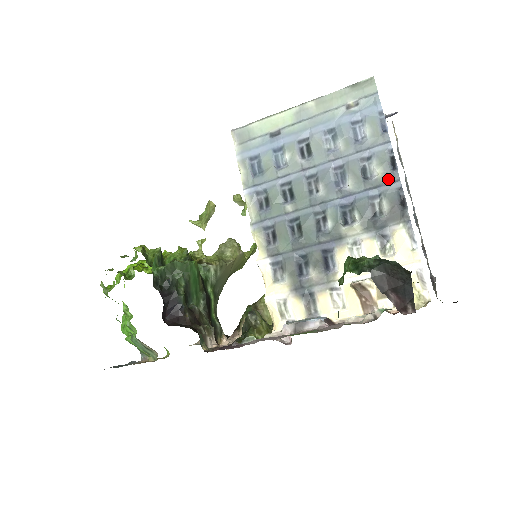
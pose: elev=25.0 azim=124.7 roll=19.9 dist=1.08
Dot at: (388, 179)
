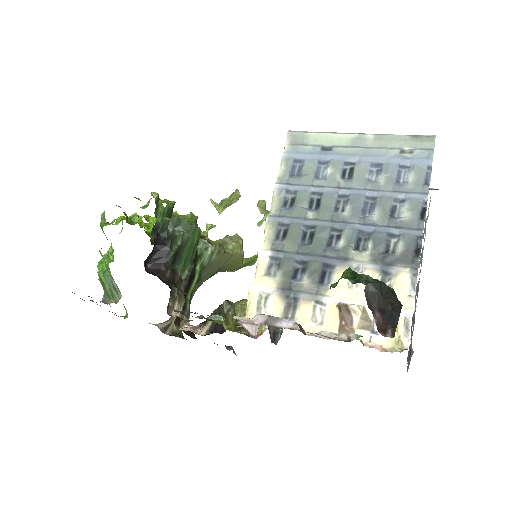
Dot at: (413, 225)
